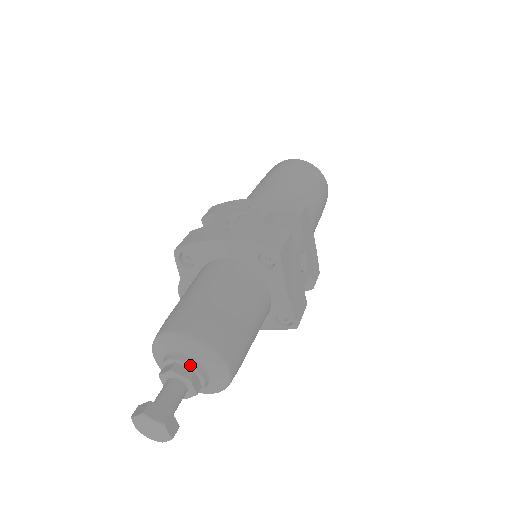
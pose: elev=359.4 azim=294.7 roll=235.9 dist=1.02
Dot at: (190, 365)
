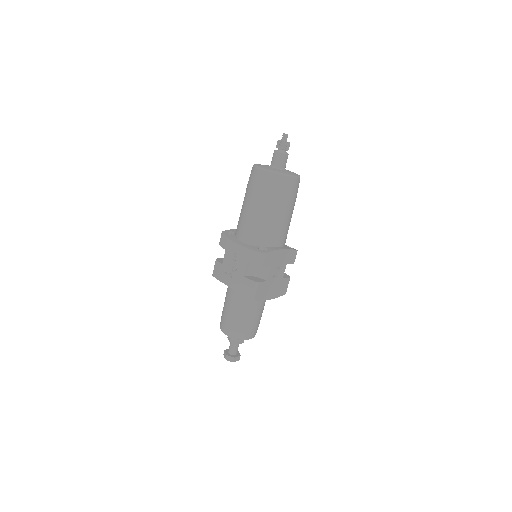
Dot at: (235, 341)
